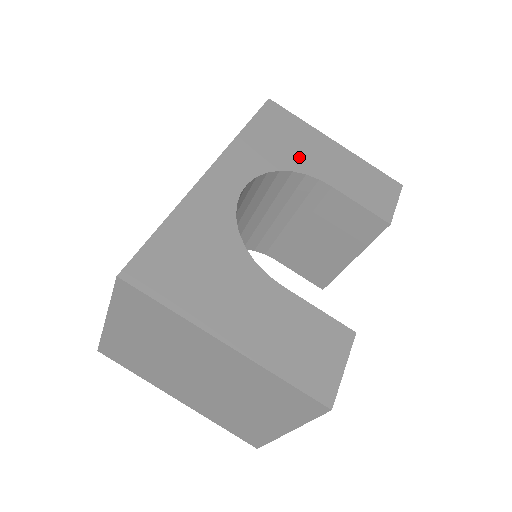
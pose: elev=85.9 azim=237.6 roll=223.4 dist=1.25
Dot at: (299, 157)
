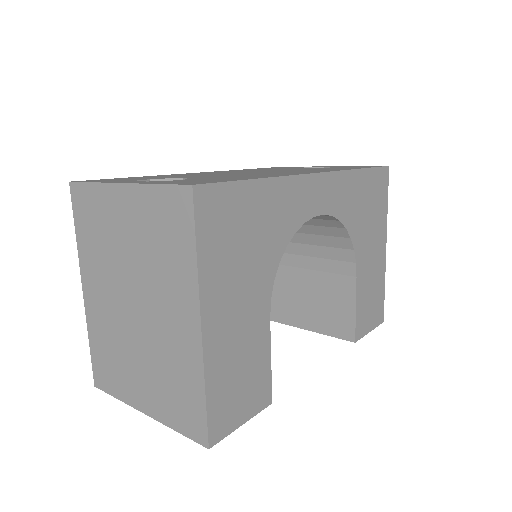
Dot at: (363, 232)
